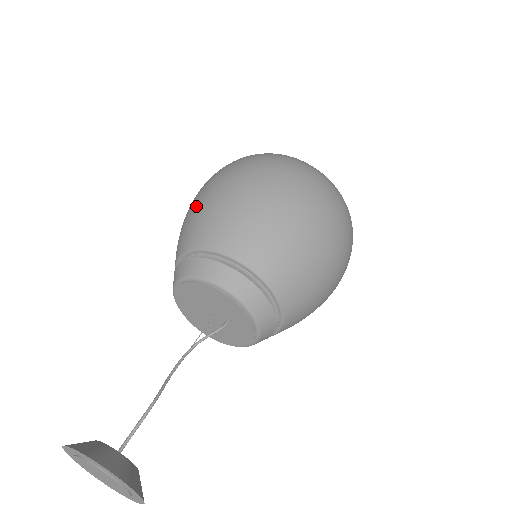
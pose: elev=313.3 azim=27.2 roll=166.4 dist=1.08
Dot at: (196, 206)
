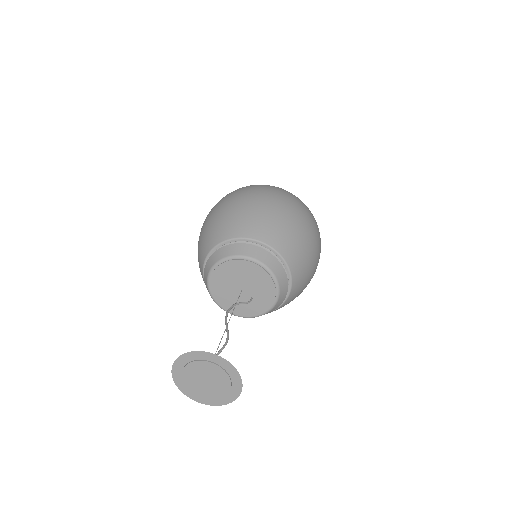
Dot at: (269, 211)
